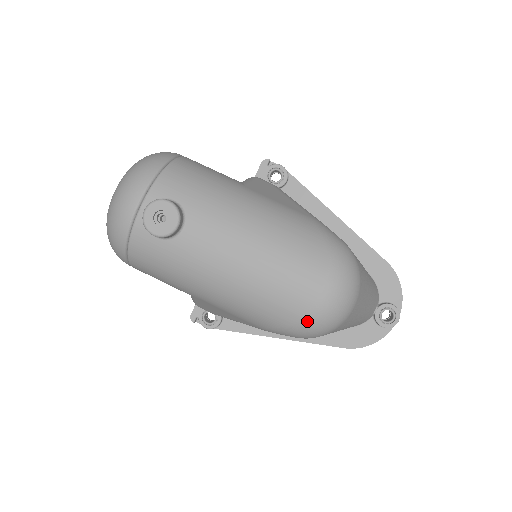
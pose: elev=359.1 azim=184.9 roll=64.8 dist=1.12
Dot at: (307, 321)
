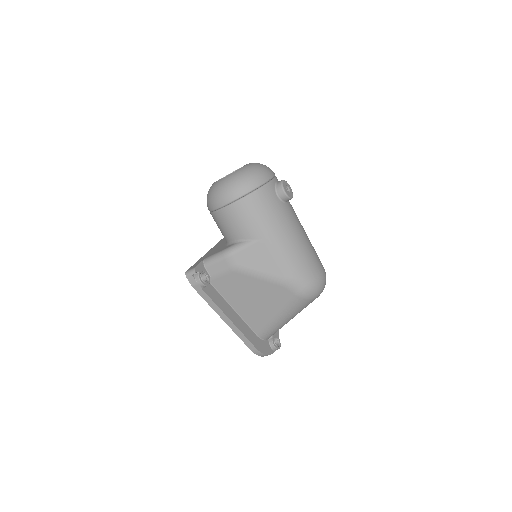
Dot at: (317, 281)
